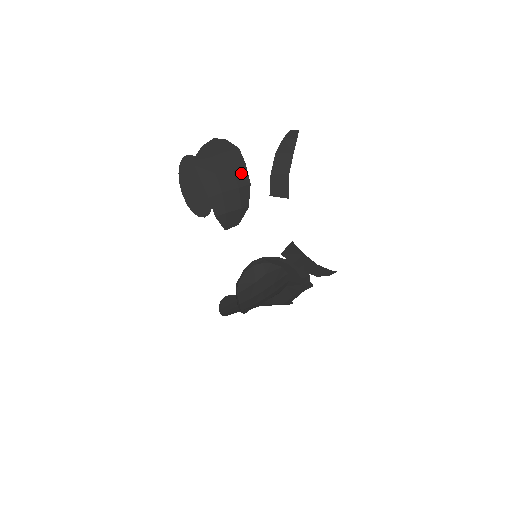
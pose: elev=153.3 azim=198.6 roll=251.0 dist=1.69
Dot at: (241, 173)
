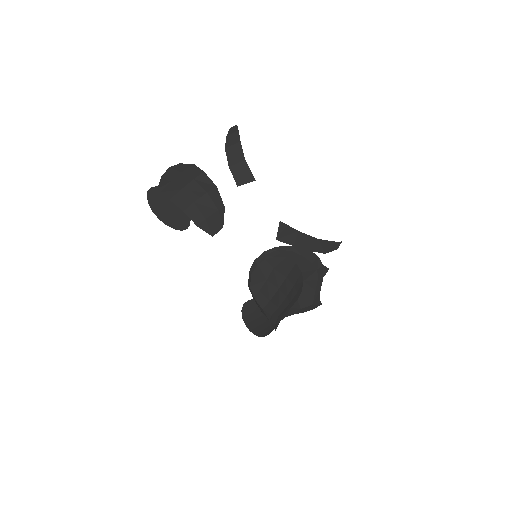
Dot at: (204, 181)
